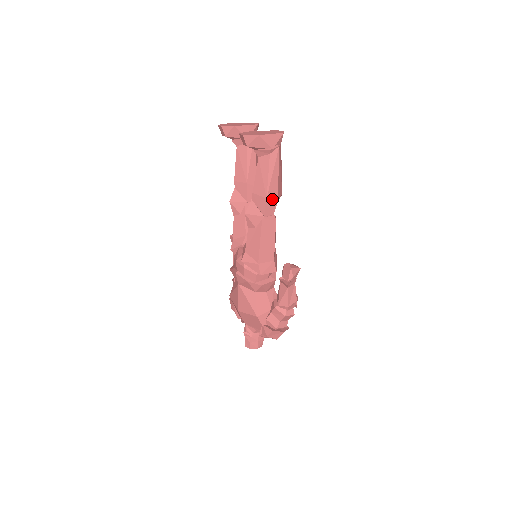
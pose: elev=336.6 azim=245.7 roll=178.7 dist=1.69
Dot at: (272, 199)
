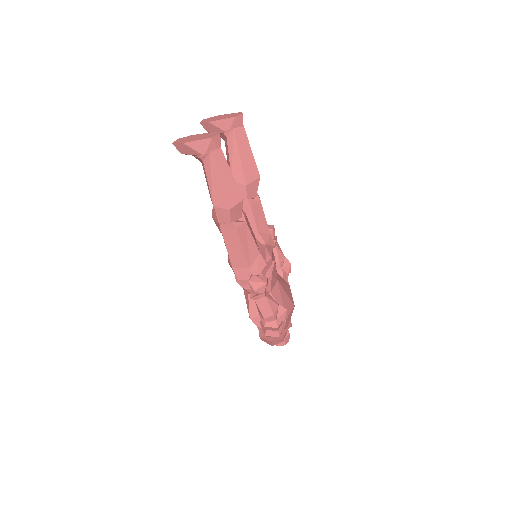
Dot at: (221, 207)
